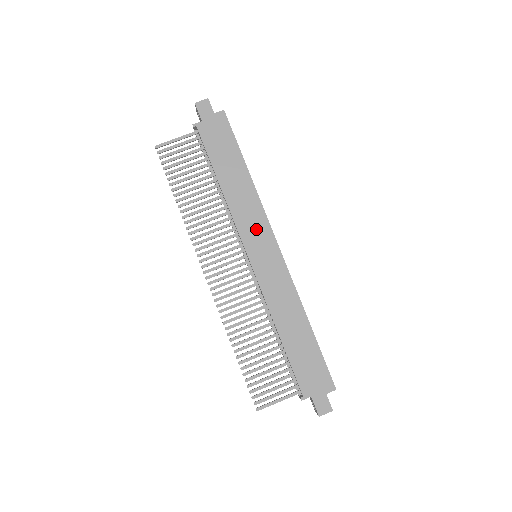
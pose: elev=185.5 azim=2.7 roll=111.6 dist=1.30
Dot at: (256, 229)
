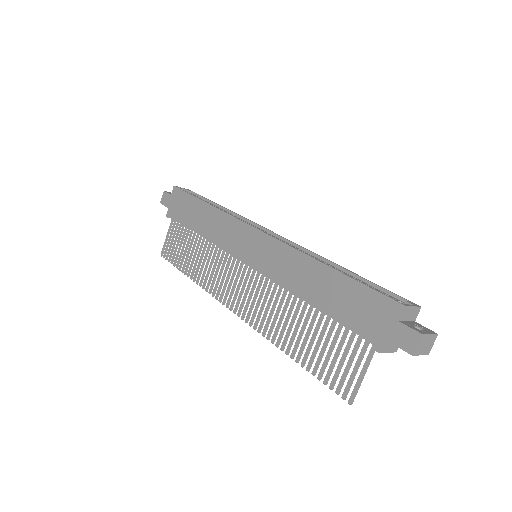
Dot at: (235, 236)
